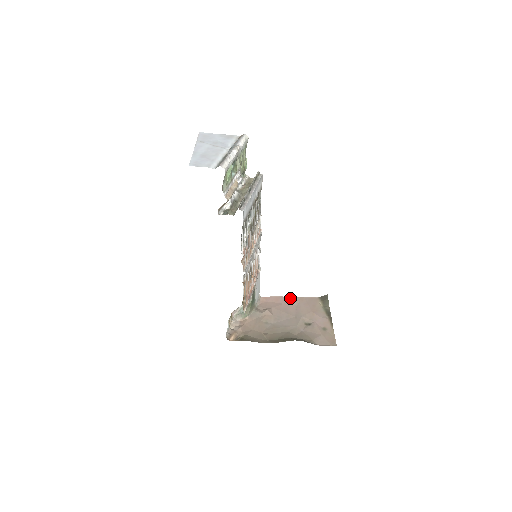
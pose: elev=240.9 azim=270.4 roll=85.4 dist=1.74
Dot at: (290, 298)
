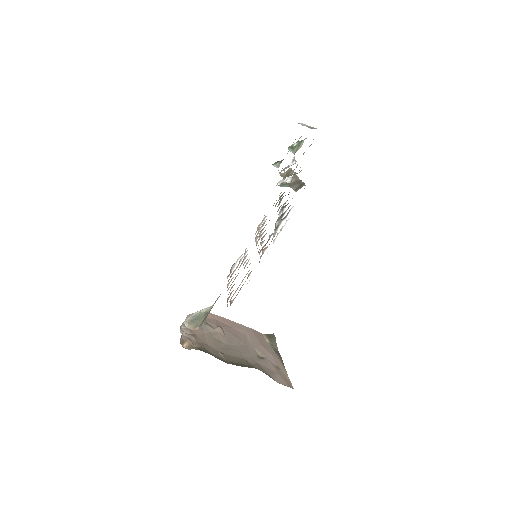
Dot at: (237, 324)
